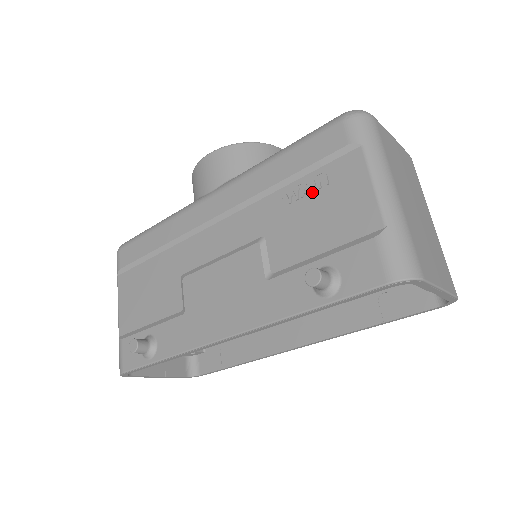
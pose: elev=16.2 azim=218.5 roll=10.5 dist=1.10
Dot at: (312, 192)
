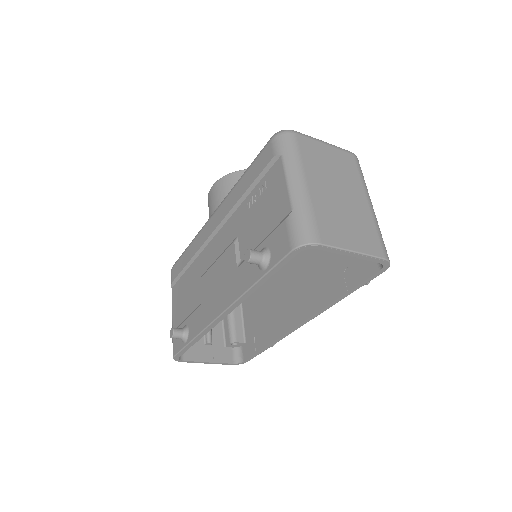
Dot at: (259, 197)
